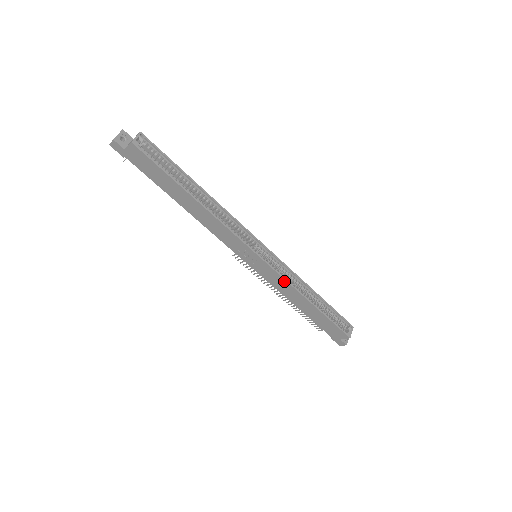
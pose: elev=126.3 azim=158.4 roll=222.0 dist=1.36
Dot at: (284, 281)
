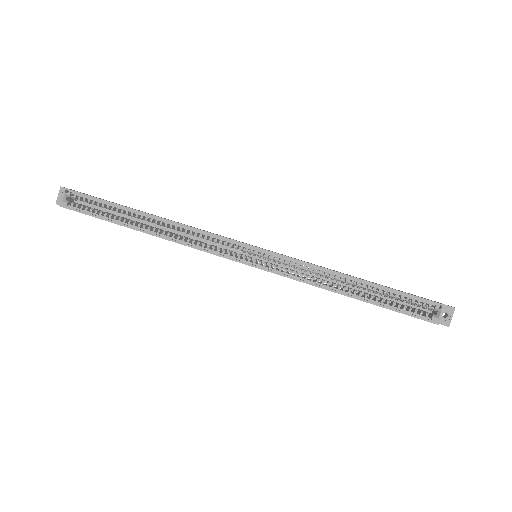
Dot at: (297, 280)
